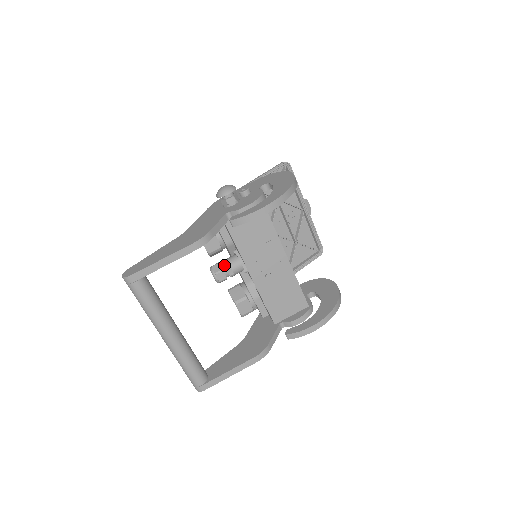
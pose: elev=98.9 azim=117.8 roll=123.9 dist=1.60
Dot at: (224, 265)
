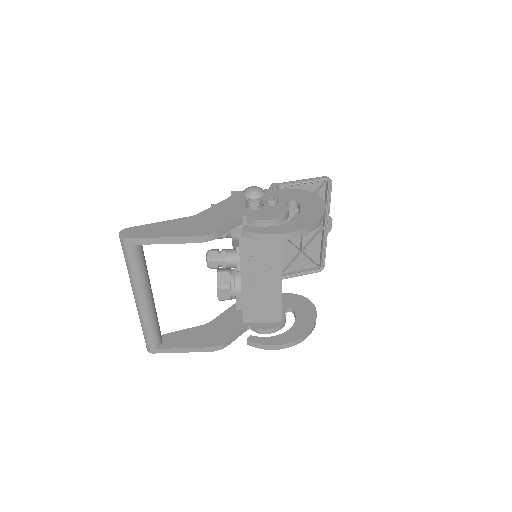
Dot at: (221, 255)
